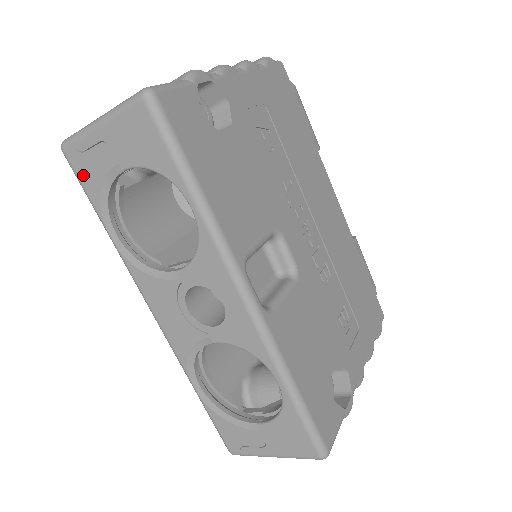
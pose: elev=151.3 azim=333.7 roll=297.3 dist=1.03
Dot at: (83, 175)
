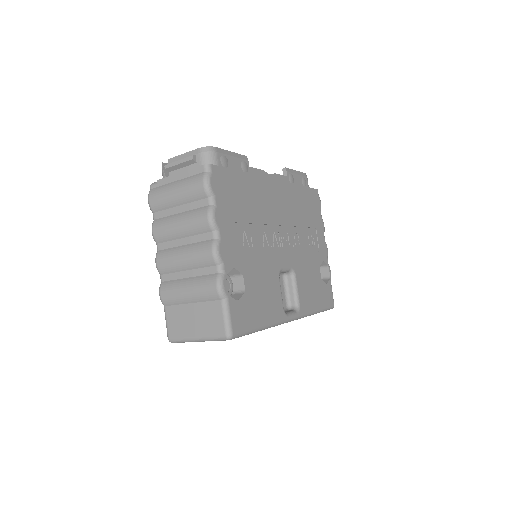
Dot at: occluded
